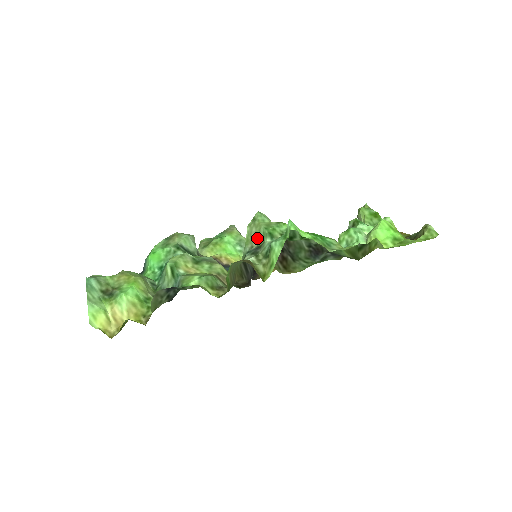
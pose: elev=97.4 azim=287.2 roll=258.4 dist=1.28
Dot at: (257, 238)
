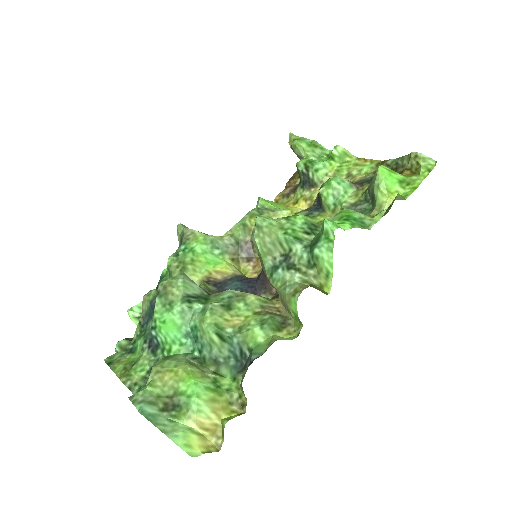
Dot at: (277, 247)
